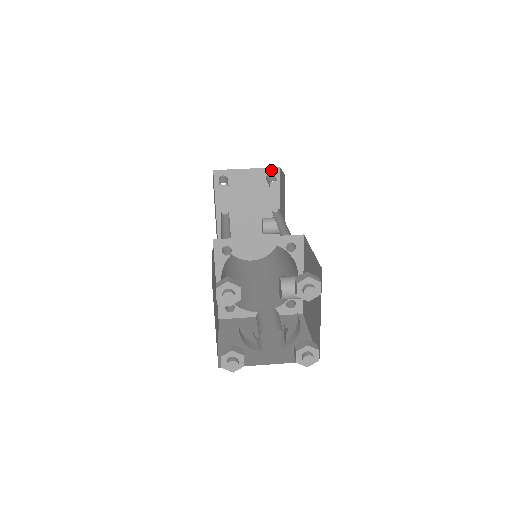
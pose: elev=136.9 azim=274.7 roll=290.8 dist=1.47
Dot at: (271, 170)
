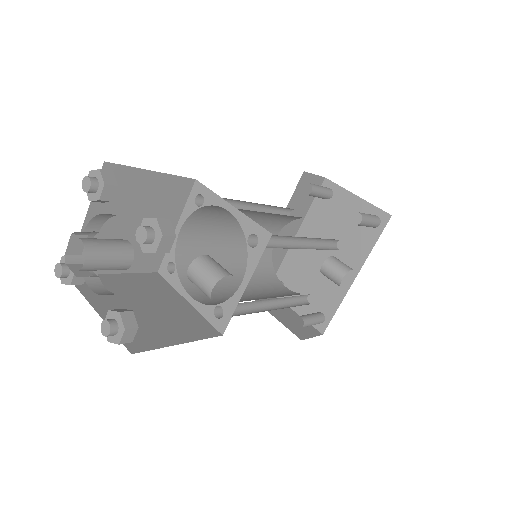
Dot at: (381, 213)
